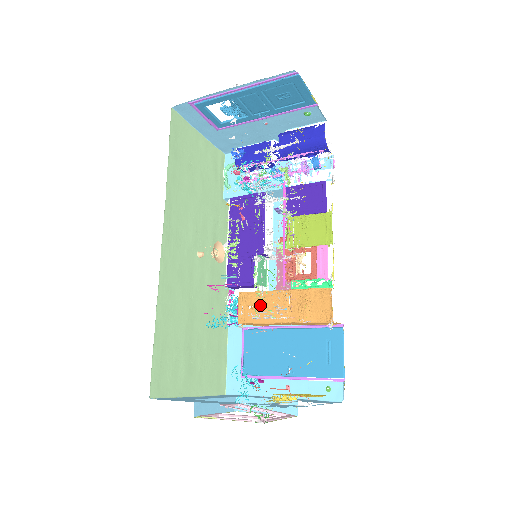
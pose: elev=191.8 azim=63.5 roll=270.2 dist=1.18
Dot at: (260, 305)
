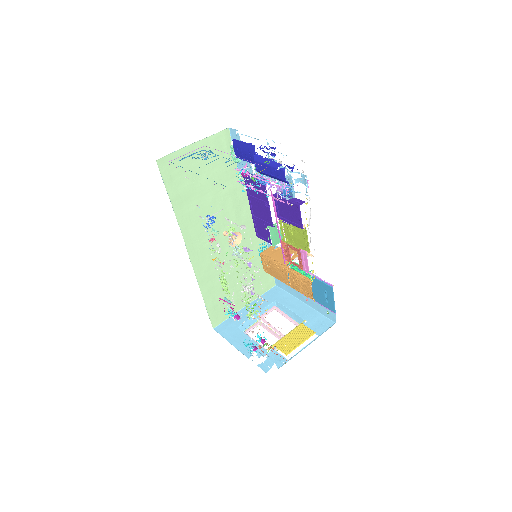
Dot at: (273, 269)
